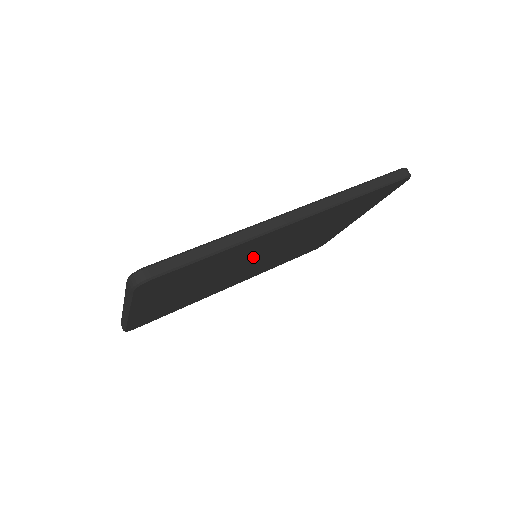
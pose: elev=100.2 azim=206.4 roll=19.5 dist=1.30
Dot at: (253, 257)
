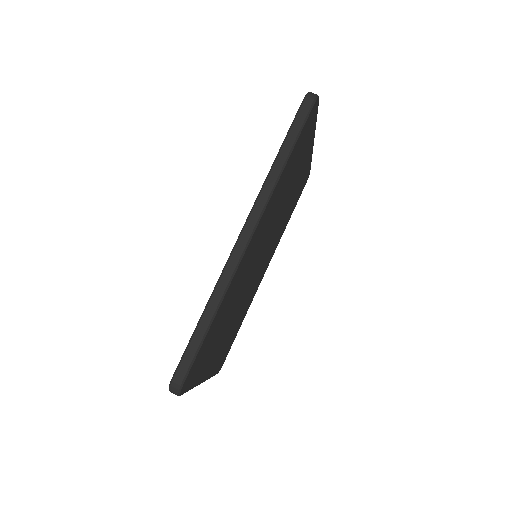
Dot at: (251, 268)
